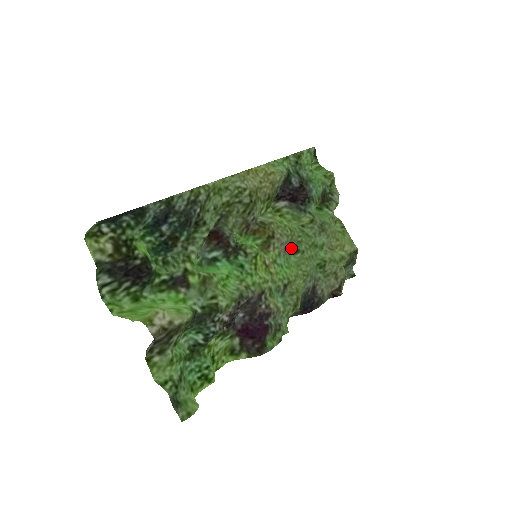
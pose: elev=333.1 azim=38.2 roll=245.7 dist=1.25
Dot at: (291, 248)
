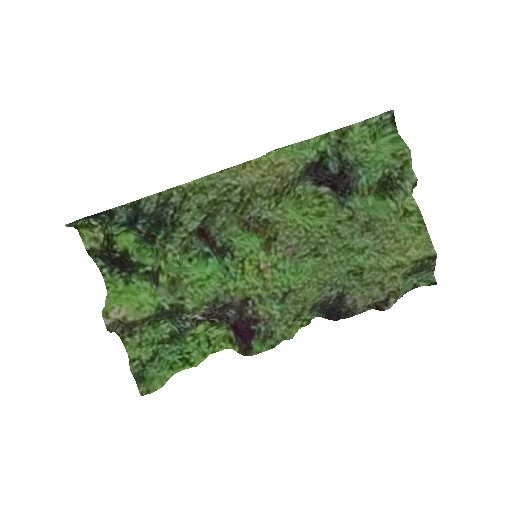
Dot at: (306, 251)
